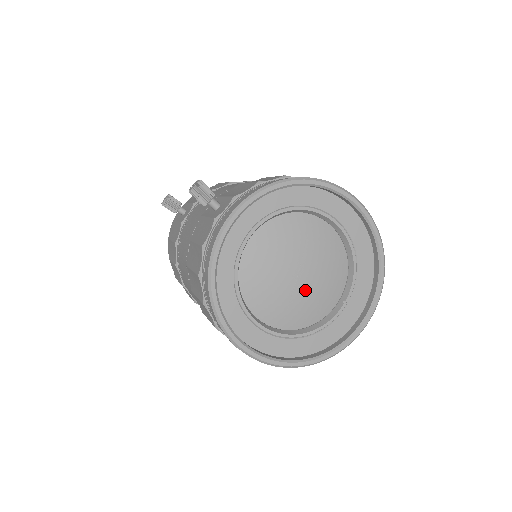
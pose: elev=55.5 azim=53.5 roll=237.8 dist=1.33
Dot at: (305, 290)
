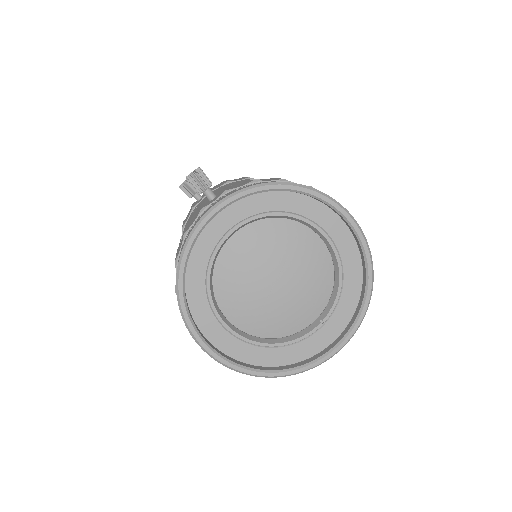
Dot at: (280, 300)
